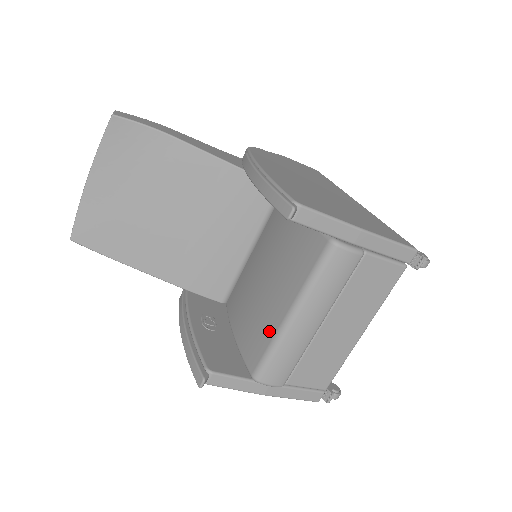
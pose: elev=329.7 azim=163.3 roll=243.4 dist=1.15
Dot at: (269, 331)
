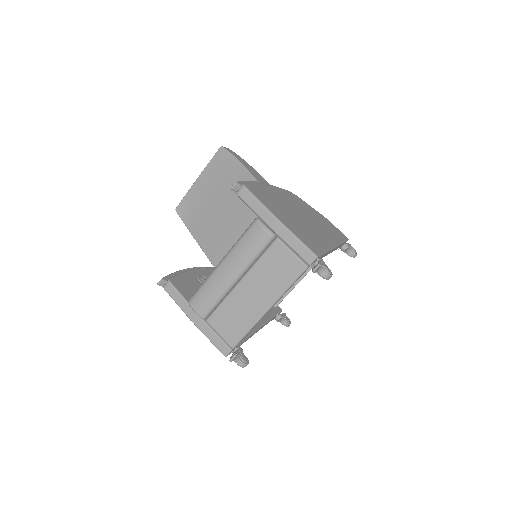
Dot at: occluded
